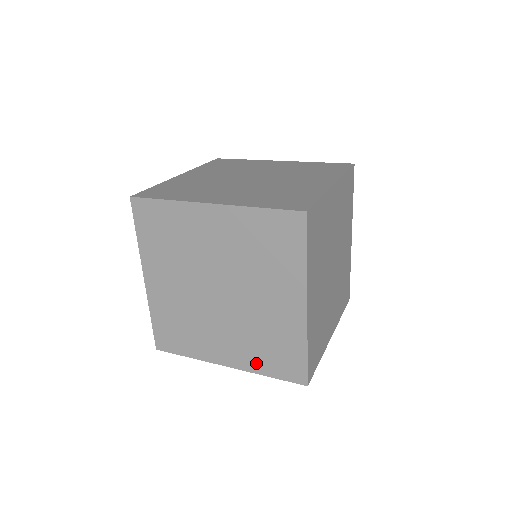
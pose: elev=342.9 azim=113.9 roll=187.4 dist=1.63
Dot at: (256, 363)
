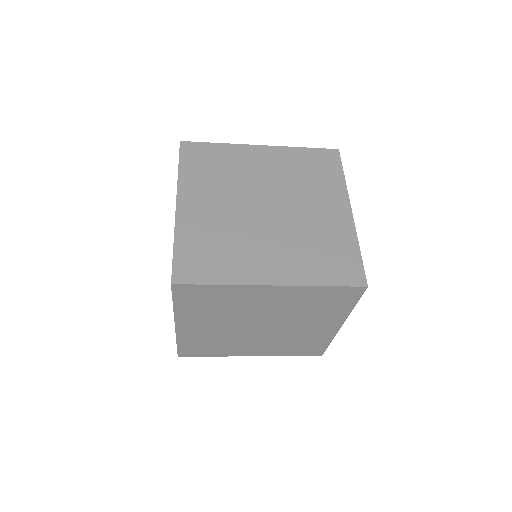
Dot at: (281, 352)
